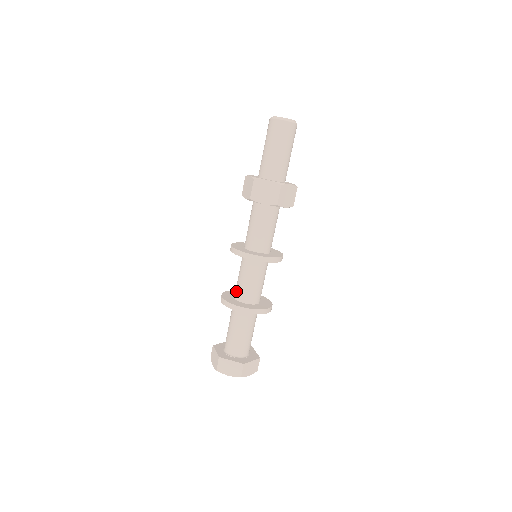
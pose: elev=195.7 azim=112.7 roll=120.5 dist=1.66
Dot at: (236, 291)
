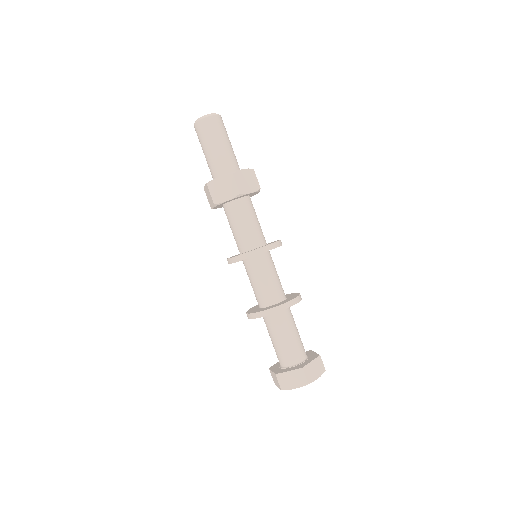
Dot at: (266, 298)
